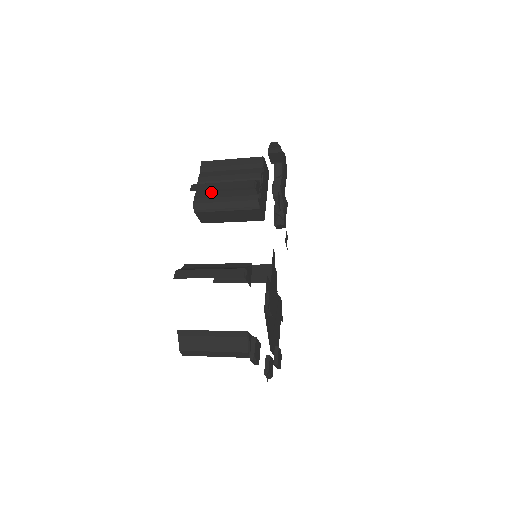
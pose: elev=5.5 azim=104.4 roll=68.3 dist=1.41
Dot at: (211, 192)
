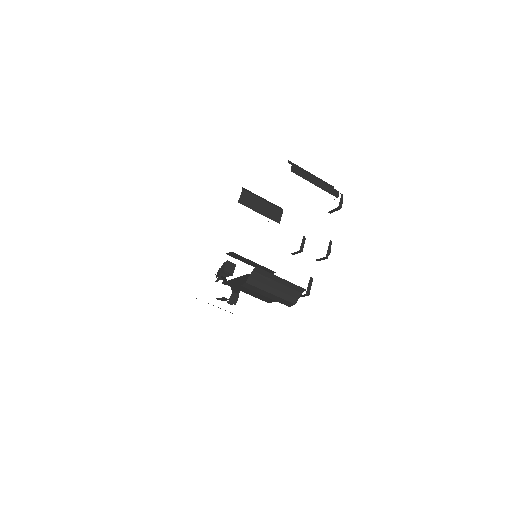
Dot at: occluded
